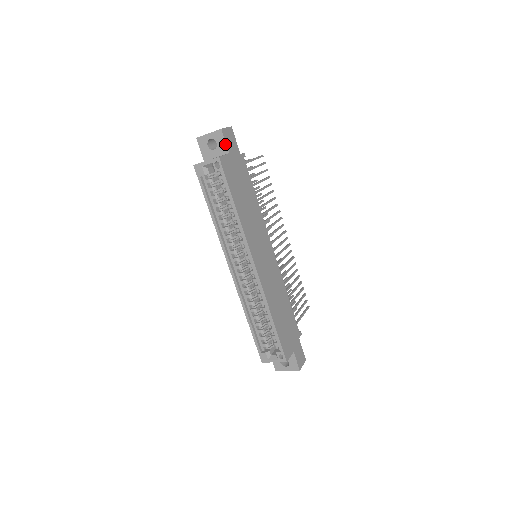
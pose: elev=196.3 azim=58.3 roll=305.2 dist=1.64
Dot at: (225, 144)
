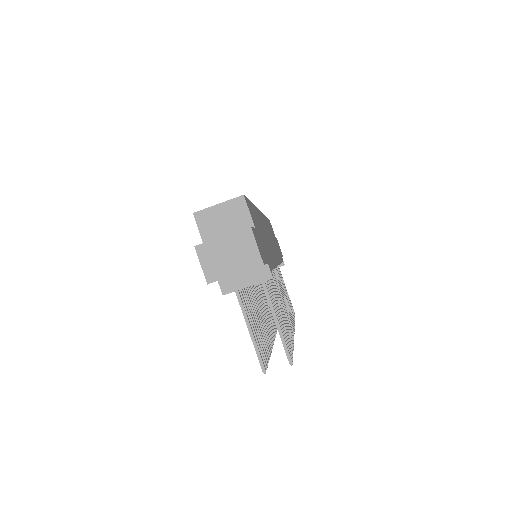
Dot at: occluded
